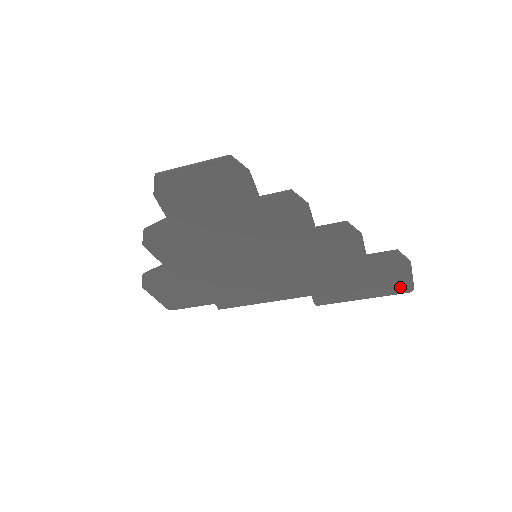
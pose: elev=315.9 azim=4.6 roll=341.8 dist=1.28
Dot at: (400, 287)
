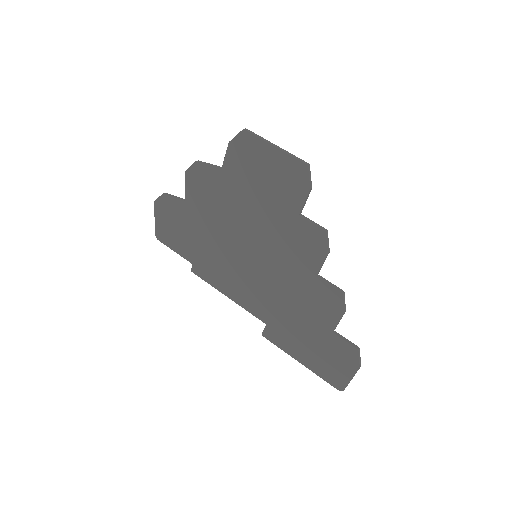
Dot at: (335, 379)
